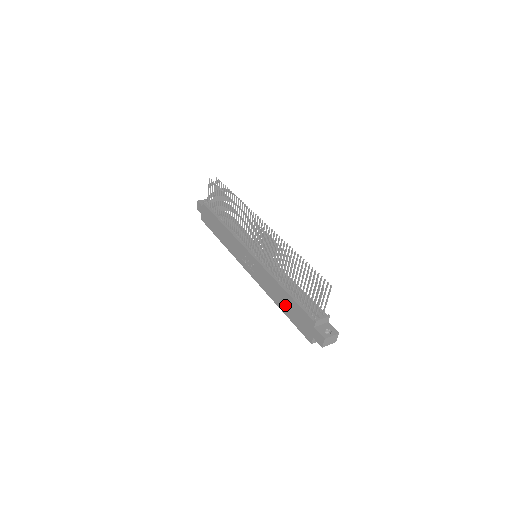
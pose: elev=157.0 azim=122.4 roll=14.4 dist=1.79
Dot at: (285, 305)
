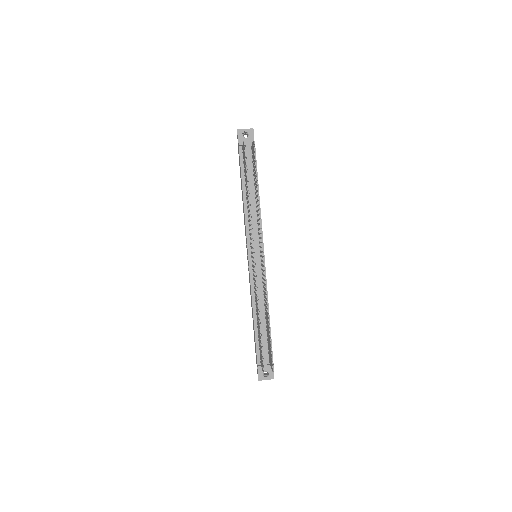
Dot at: occluded
